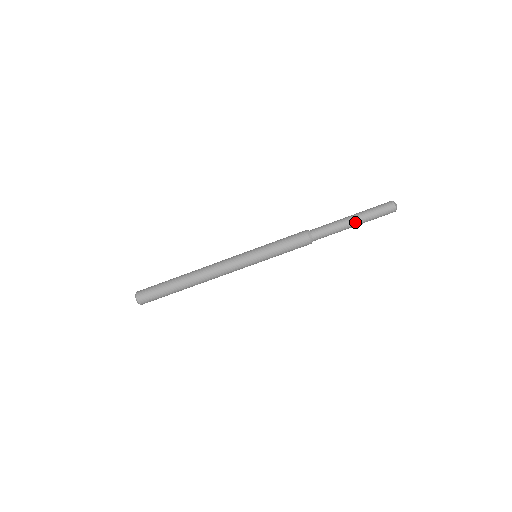
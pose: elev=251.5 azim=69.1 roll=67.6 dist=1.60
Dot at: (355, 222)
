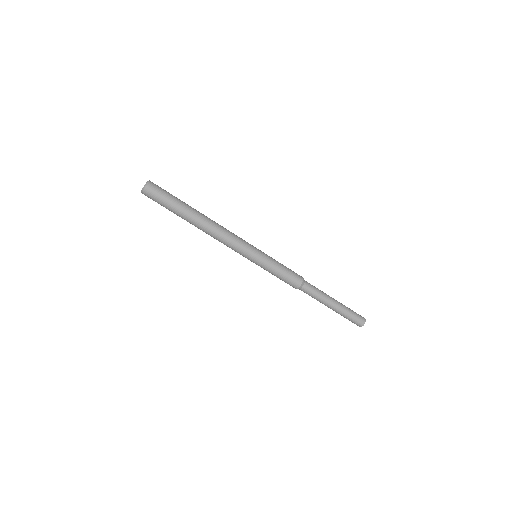
Dot at: (333, 309)
